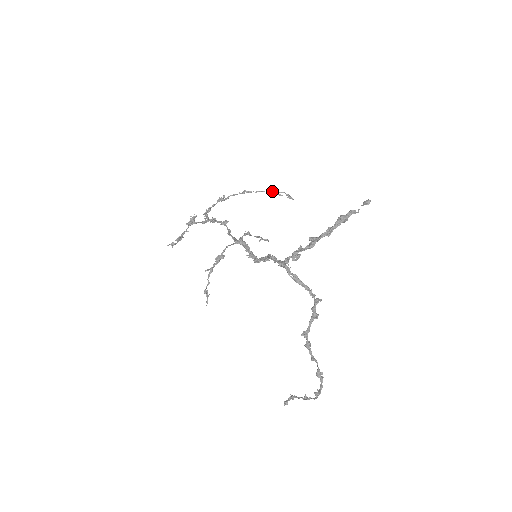
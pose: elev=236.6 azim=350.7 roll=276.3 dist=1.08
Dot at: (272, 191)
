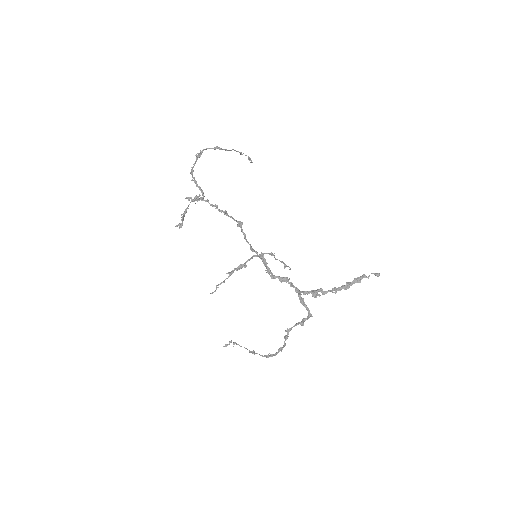
Dot at: (238, 151)
